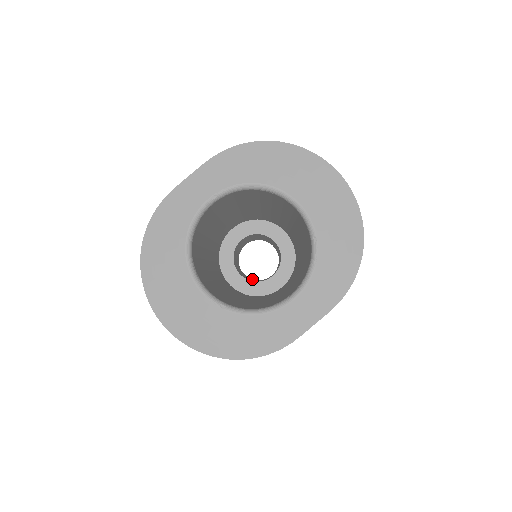
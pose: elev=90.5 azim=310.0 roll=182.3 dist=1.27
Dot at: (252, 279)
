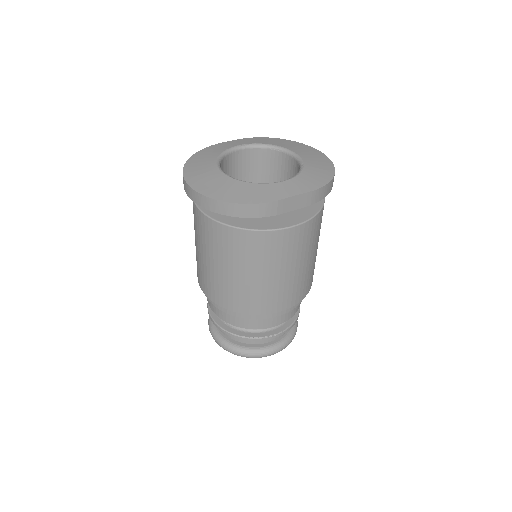
Dot at: occluded
